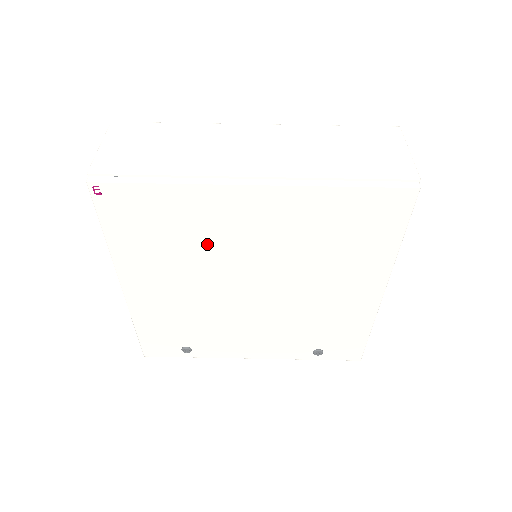
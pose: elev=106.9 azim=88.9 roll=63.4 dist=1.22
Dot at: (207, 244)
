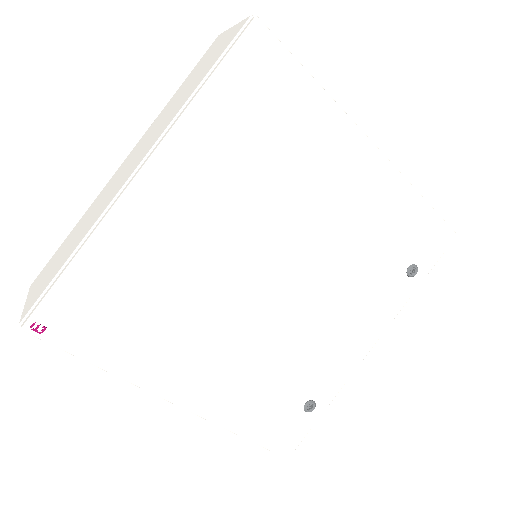
Dot at: (181, 274)
